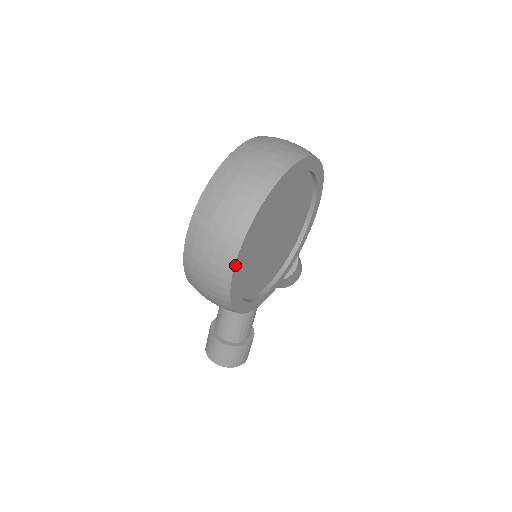
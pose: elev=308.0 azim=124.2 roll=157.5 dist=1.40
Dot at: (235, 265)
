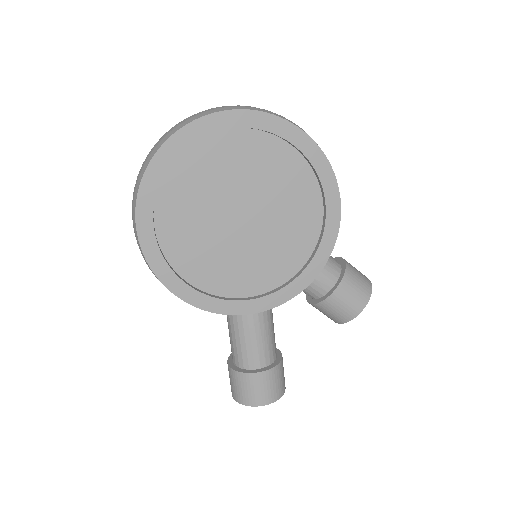
Dot at: (137, 225)
